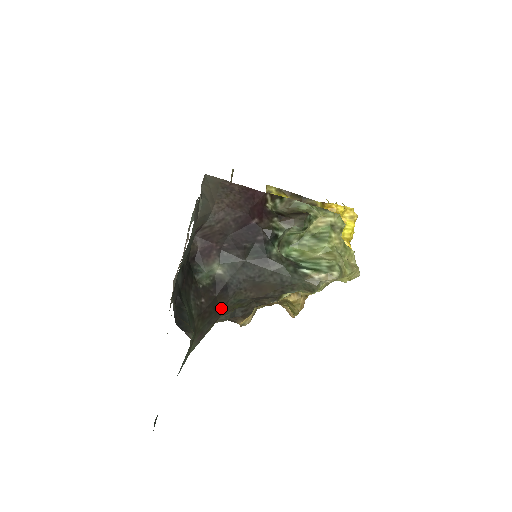
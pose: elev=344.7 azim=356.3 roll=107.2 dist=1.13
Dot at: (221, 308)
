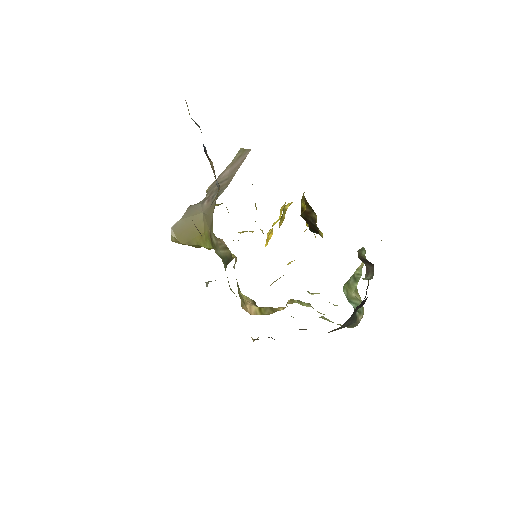
Dot at: occluded
